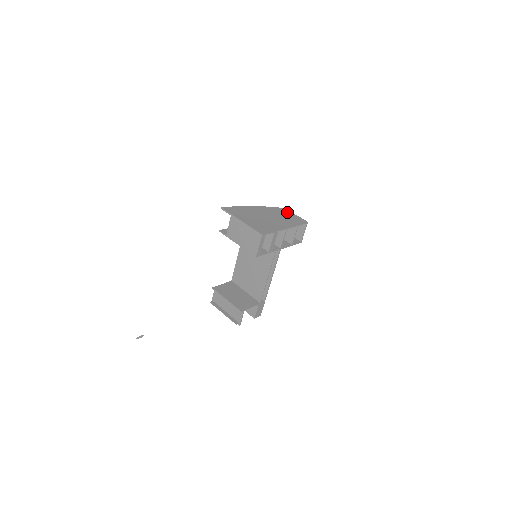
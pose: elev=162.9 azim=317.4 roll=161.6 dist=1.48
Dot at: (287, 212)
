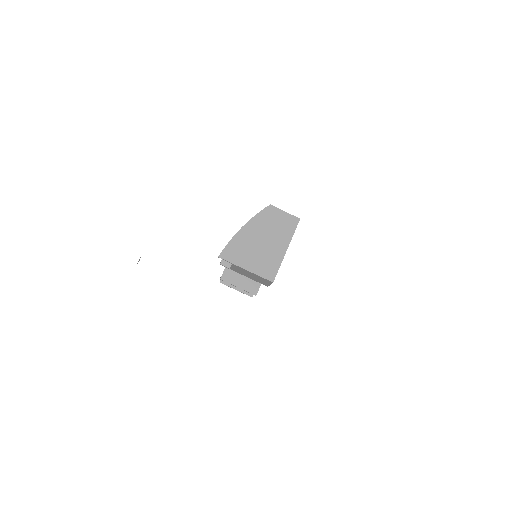
Dot at: (276, 213)
